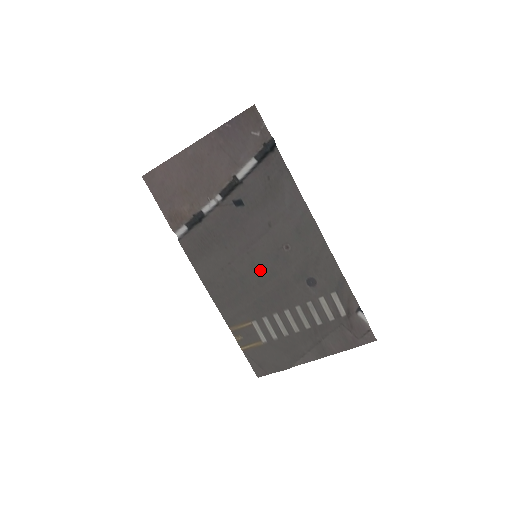
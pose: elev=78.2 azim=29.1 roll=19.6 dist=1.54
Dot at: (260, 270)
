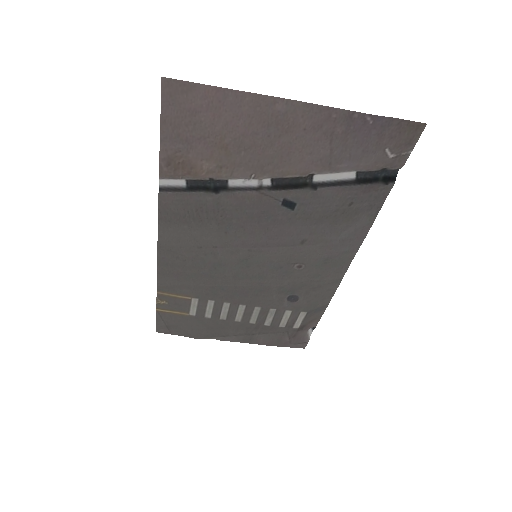
Dot at: (248, 268)
